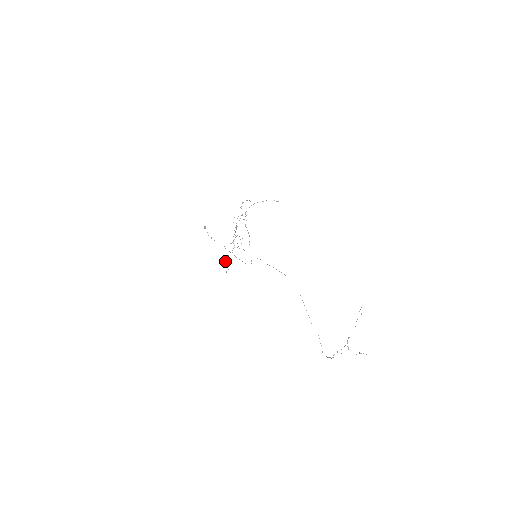
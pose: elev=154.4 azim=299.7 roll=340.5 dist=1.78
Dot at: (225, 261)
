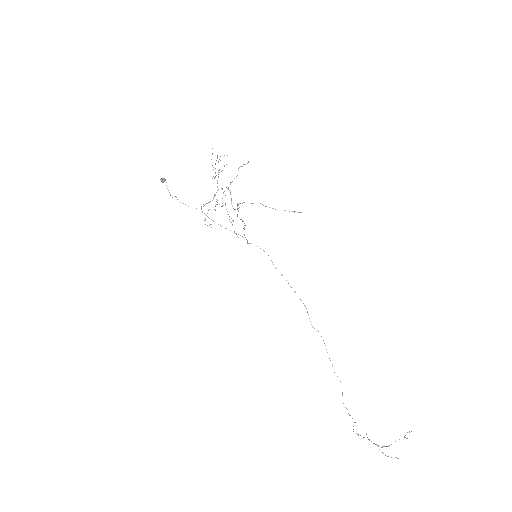
Dot at: occluded
